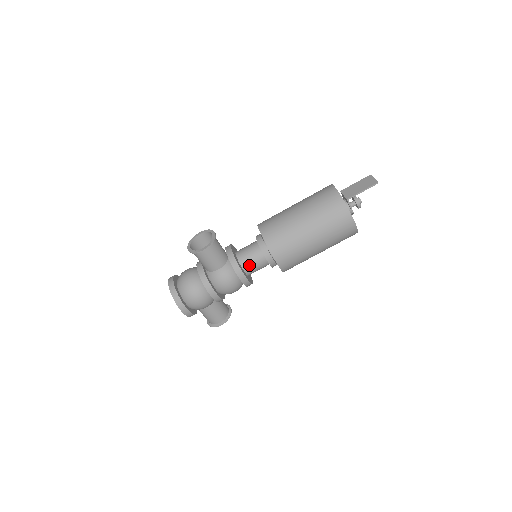
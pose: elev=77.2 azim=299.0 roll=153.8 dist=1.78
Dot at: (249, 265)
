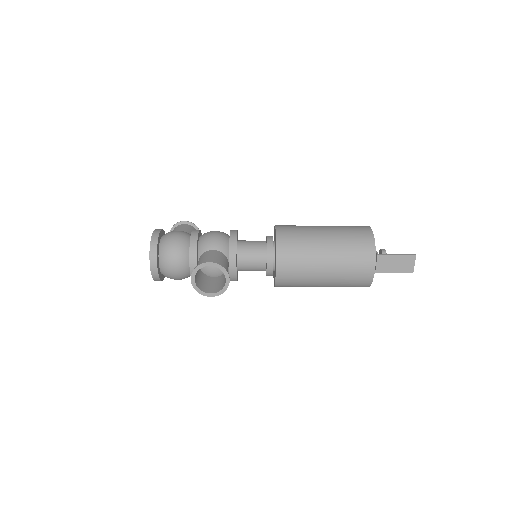
Dot at: occluded
